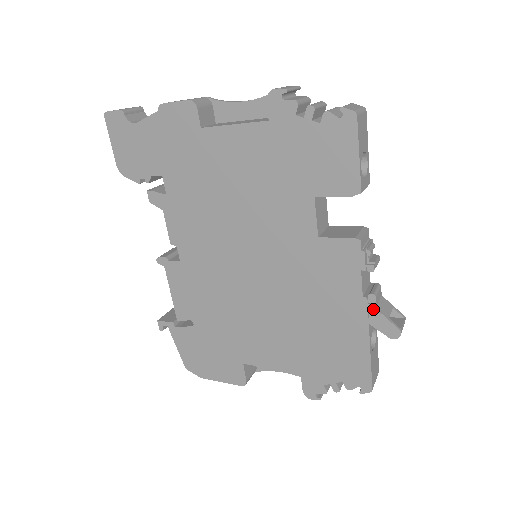
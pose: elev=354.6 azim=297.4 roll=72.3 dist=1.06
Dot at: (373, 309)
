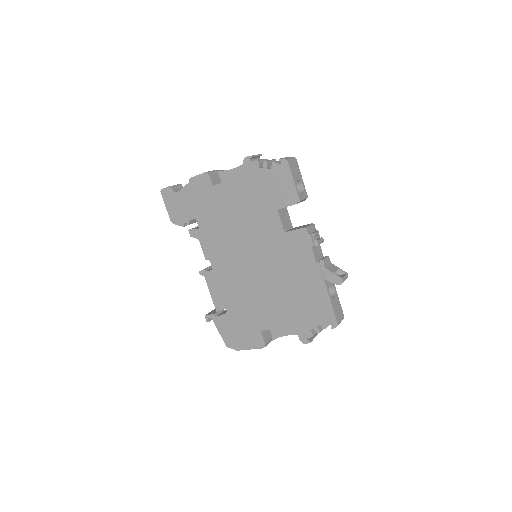
Dot at: (324, 269)
